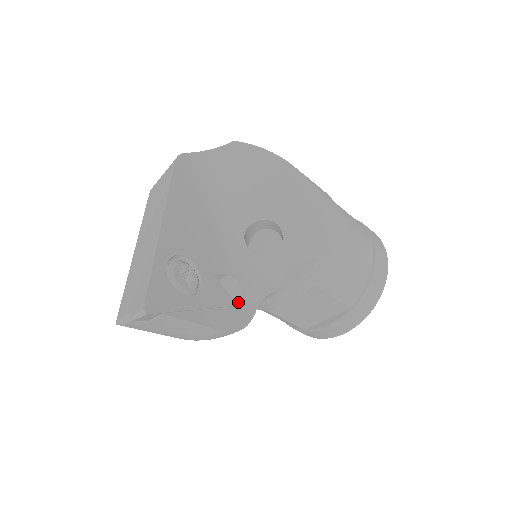
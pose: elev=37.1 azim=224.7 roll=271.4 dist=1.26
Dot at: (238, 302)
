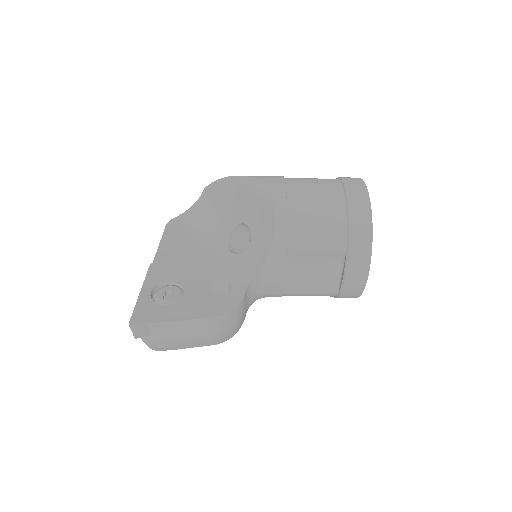
Dot at: occluded
